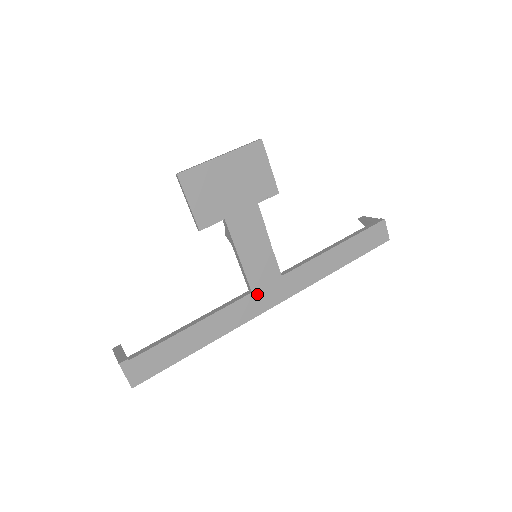
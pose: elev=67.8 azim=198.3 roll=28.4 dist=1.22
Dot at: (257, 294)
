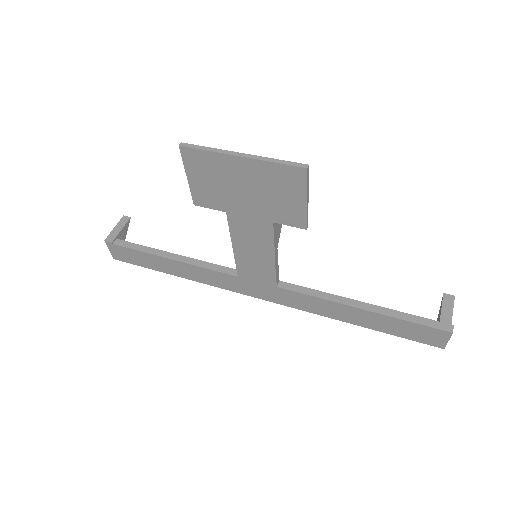
Dot at: (243, 281)
